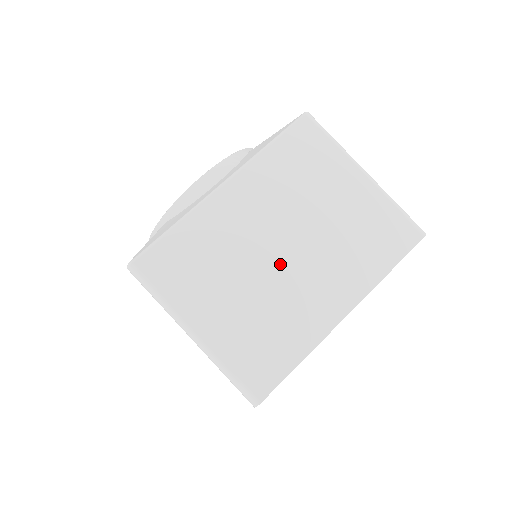
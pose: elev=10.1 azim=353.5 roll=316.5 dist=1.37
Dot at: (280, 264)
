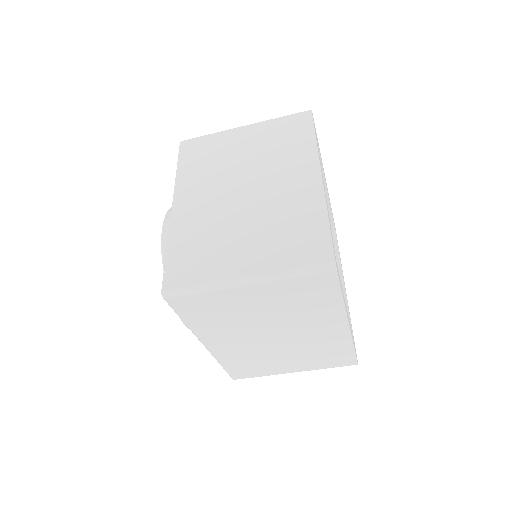
Dot at: (251, 198)
